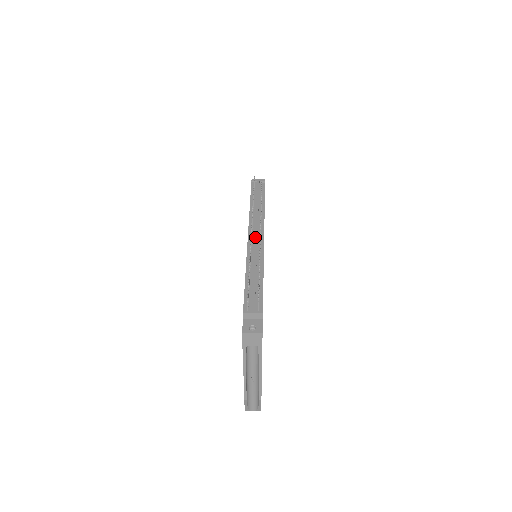
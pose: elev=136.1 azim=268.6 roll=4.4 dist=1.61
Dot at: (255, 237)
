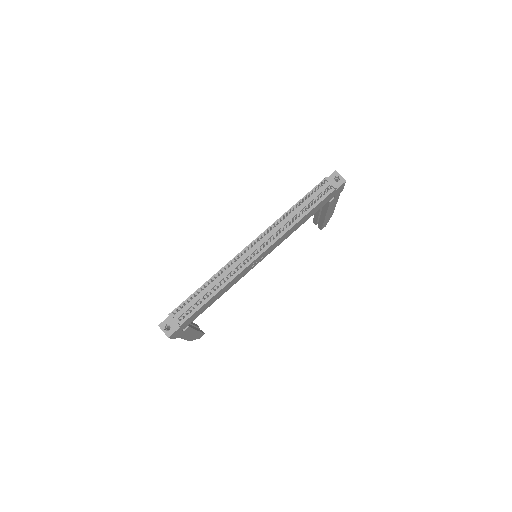
Dot at: (250, 252)
